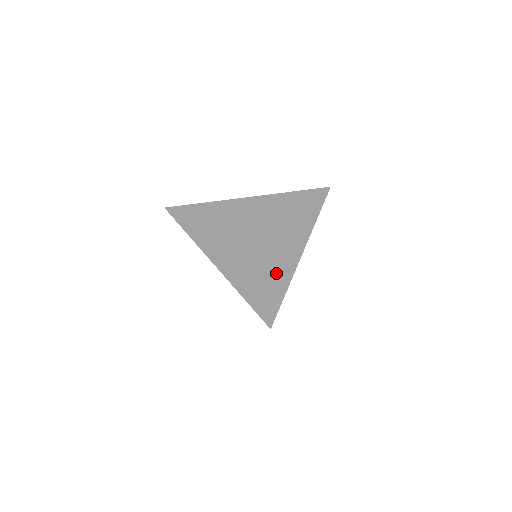
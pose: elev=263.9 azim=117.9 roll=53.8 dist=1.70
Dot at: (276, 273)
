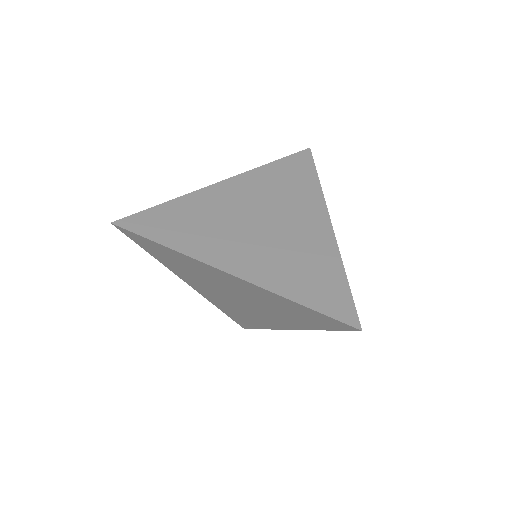
Dot at: (255, 321)
